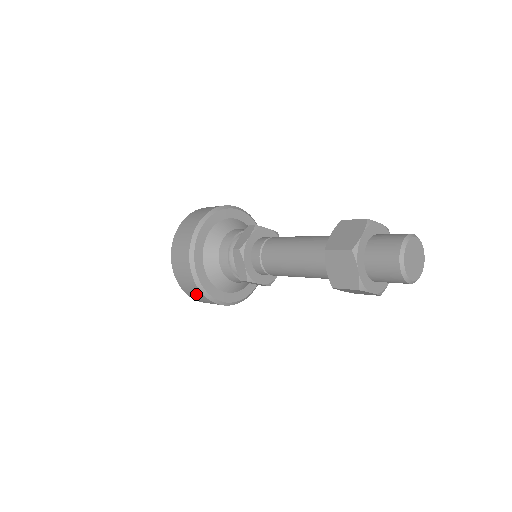
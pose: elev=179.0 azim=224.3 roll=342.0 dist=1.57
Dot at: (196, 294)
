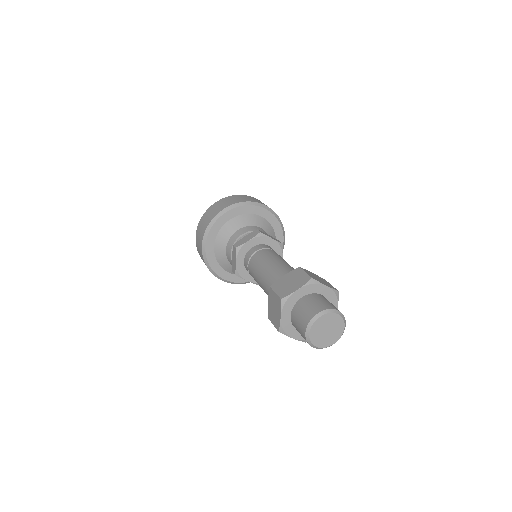
Dot at: occluded
